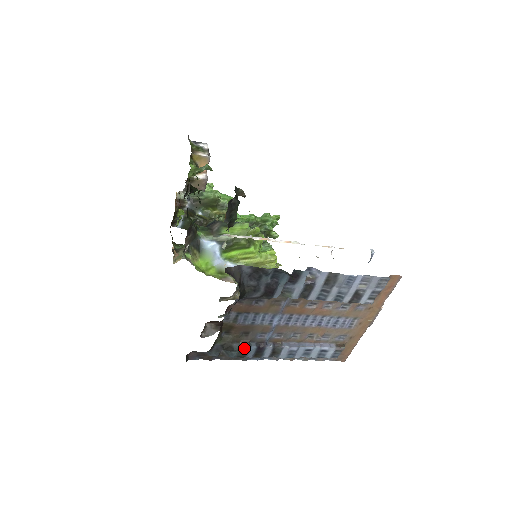
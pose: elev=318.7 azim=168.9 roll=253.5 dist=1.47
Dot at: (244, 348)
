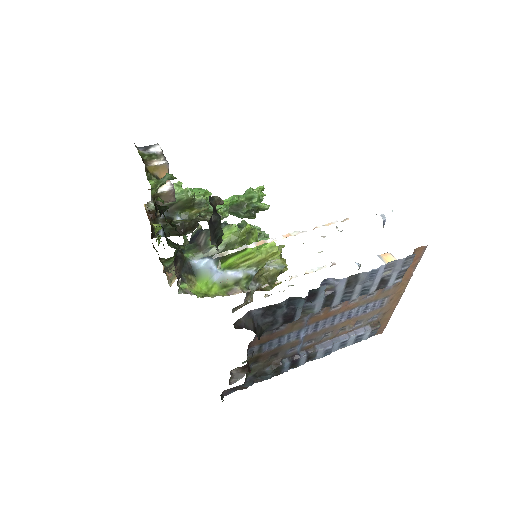
Dot at: (277, 368)
